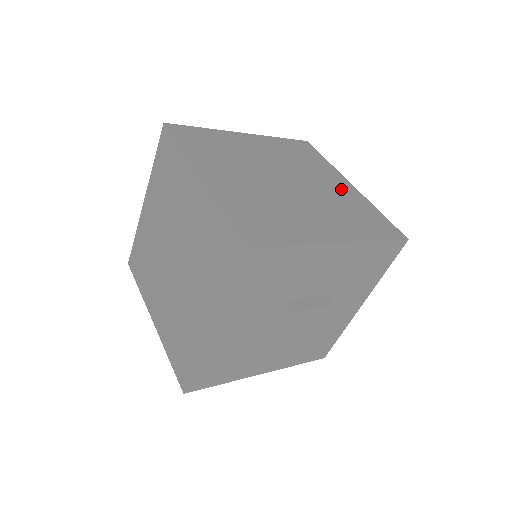
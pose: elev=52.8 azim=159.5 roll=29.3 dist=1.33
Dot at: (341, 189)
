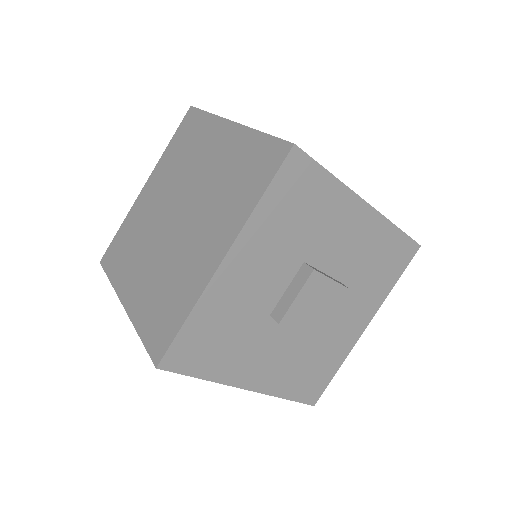
Dot at: occluded
